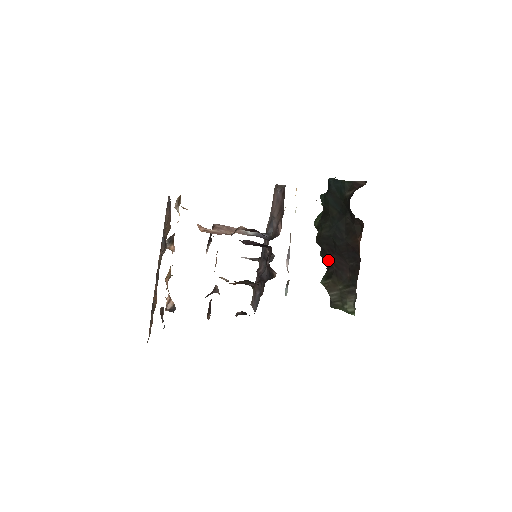
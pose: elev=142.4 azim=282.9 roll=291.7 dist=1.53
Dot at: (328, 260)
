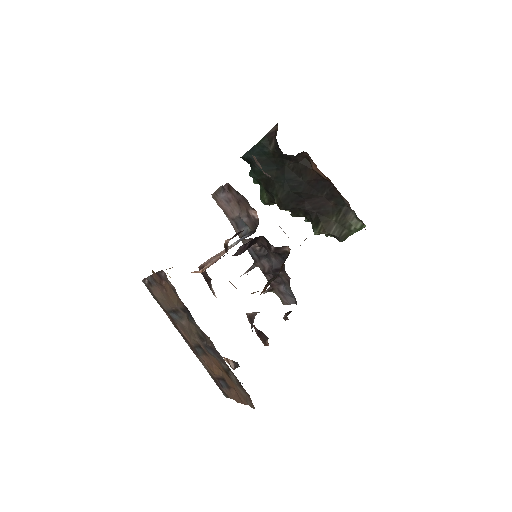
Dot at: (304, 212)
